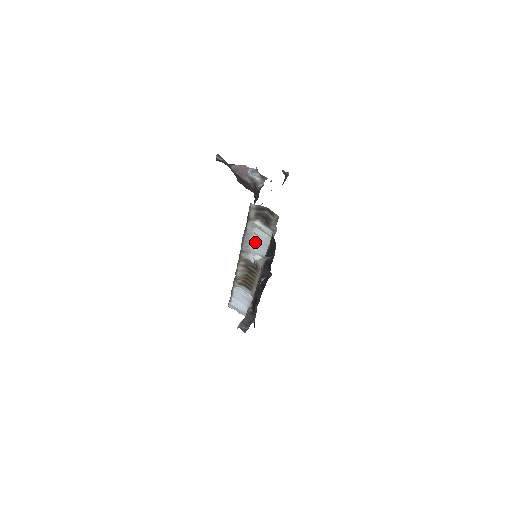
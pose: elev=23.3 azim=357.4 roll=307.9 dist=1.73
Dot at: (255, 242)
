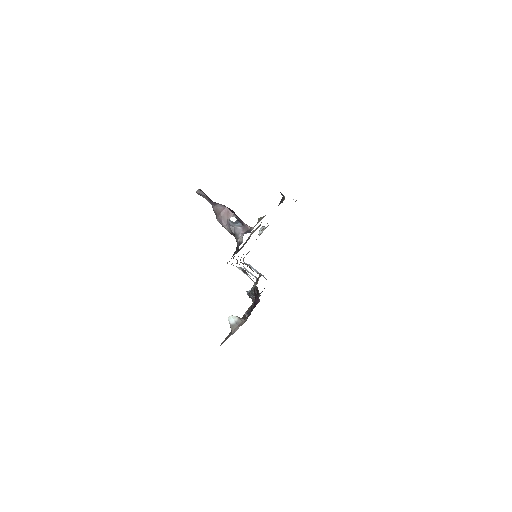
Dot at: occluded
